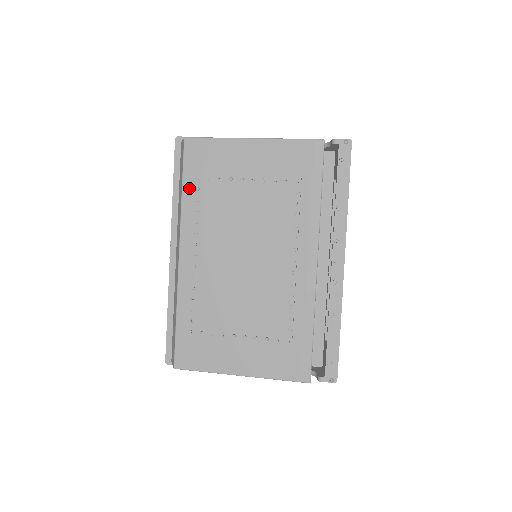
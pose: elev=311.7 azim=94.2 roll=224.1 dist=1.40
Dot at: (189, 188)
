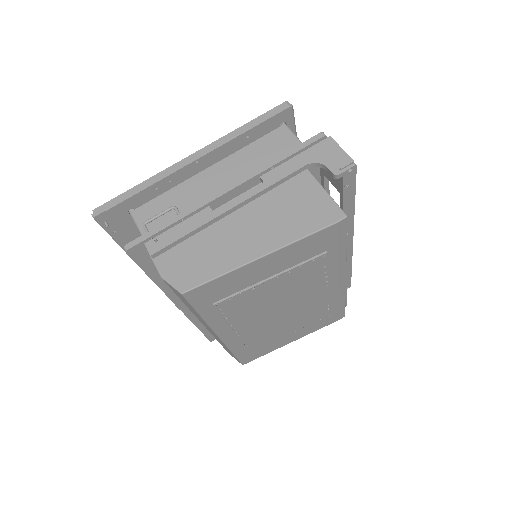
Dot at: (208, 313)
